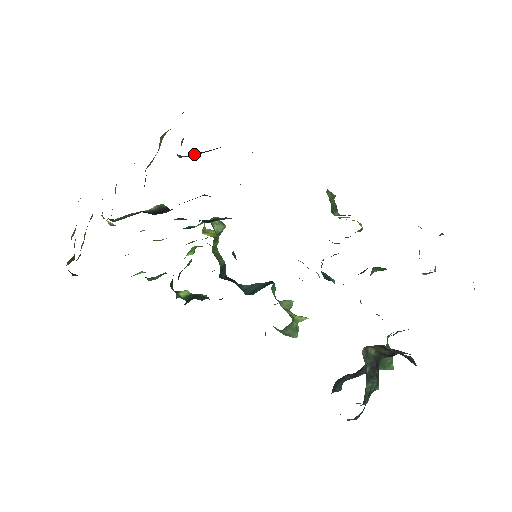
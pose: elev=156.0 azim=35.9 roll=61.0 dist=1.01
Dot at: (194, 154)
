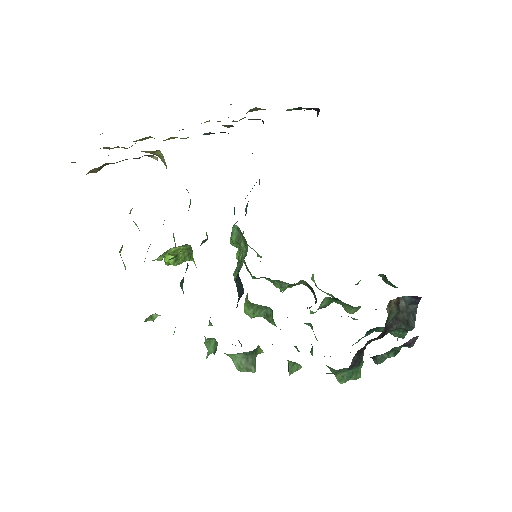
Dot at: occluded
